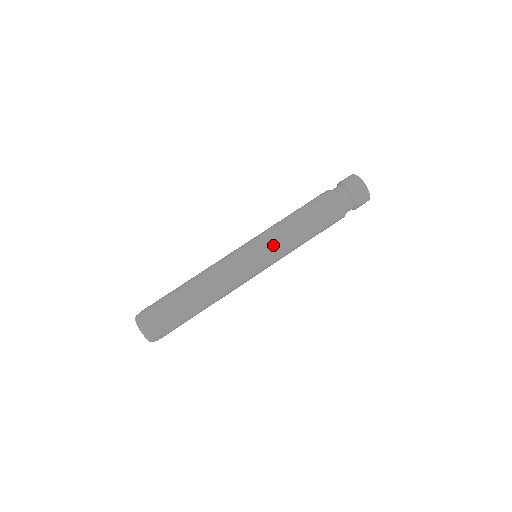
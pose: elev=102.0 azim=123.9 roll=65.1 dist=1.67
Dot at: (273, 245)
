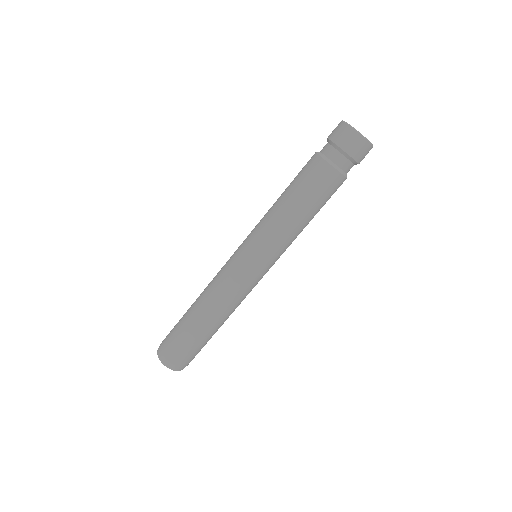
Dot at: (272, 248)
